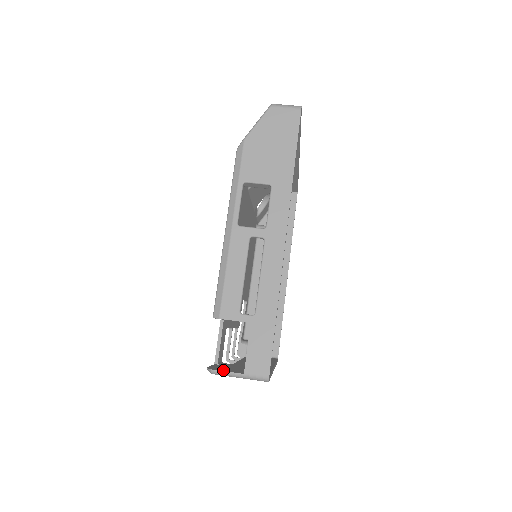
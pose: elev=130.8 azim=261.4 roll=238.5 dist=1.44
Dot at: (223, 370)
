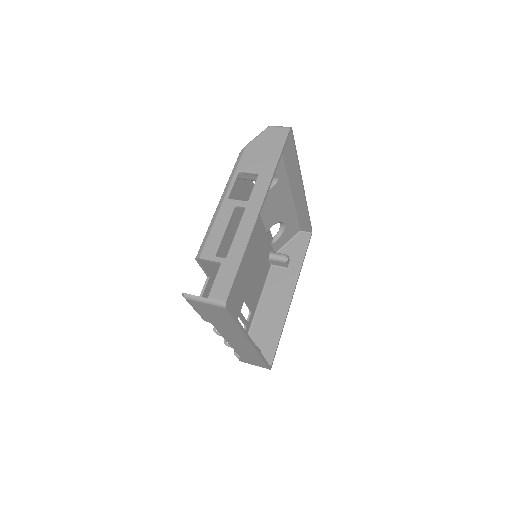
Dot at: (193, 296)
